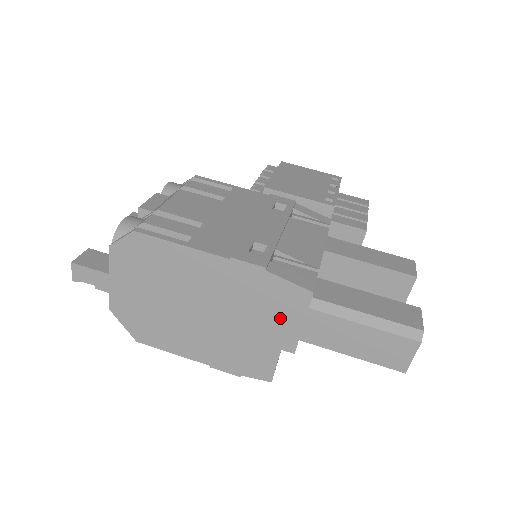
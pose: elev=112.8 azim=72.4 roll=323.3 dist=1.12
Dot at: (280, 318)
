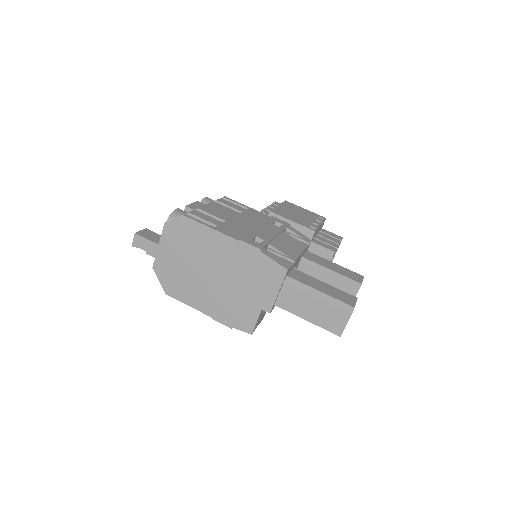
Dot at: (264, 286)
